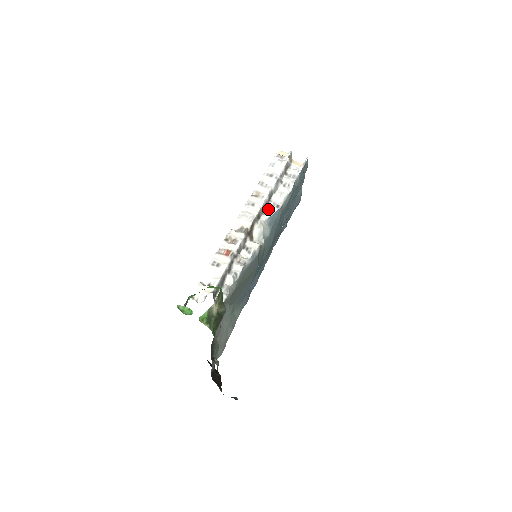
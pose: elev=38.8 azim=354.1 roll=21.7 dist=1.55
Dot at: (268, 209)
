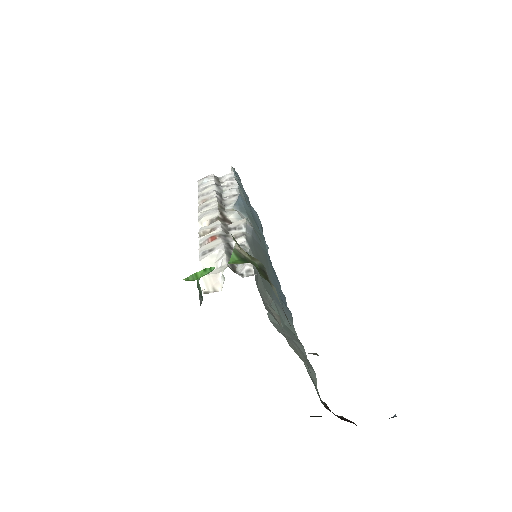
Dot at: (227, 202)
